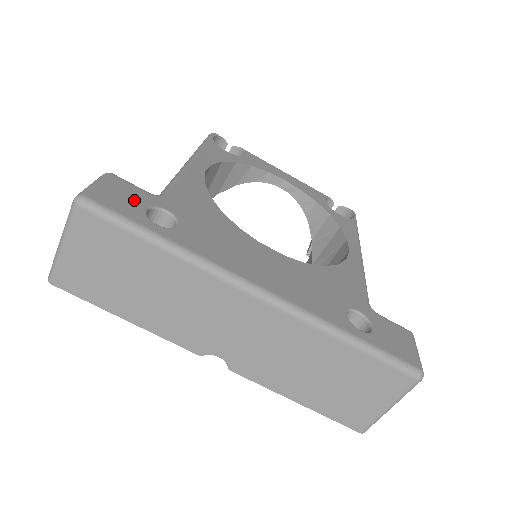
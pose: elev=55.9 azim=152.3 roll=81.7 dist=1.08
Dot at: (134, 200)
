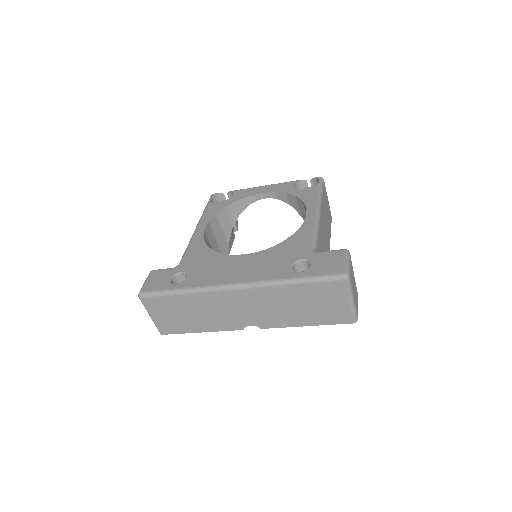
Dot at: (164, 278)
